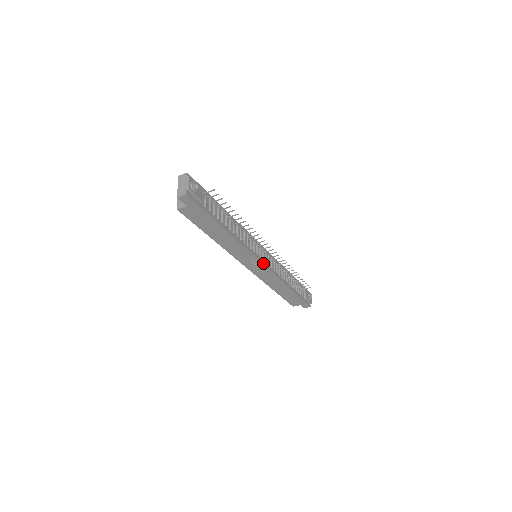
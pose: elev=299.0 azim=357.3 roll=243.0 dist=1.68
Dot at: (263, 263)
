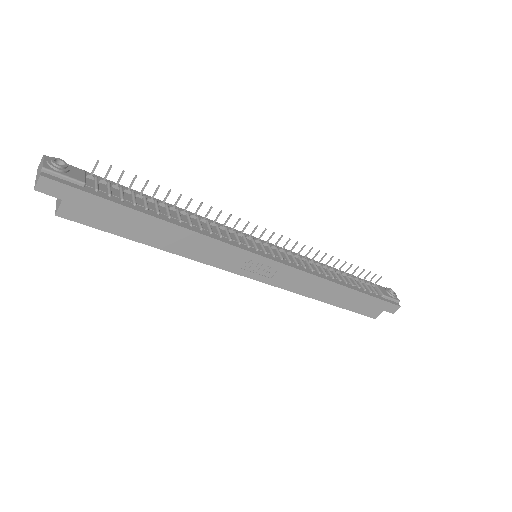
Dot at: (267, 257)
